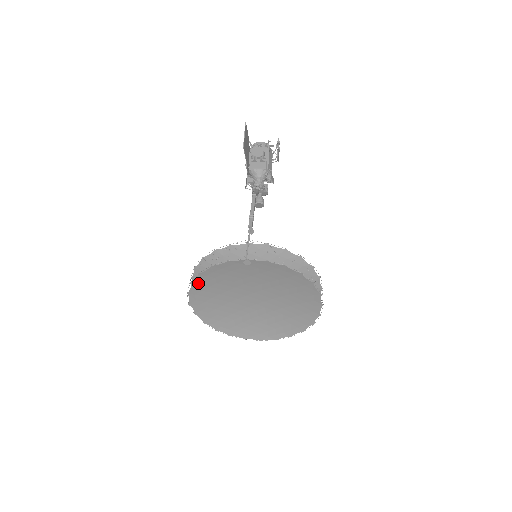
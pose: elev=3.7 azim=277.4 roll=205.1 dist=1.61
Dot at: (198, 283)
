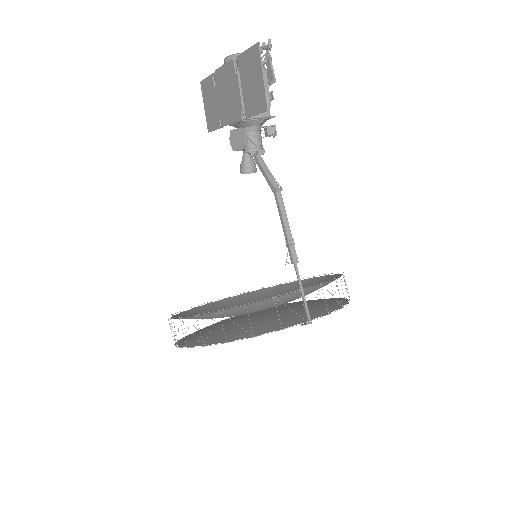
Dot at: (212, 341)
